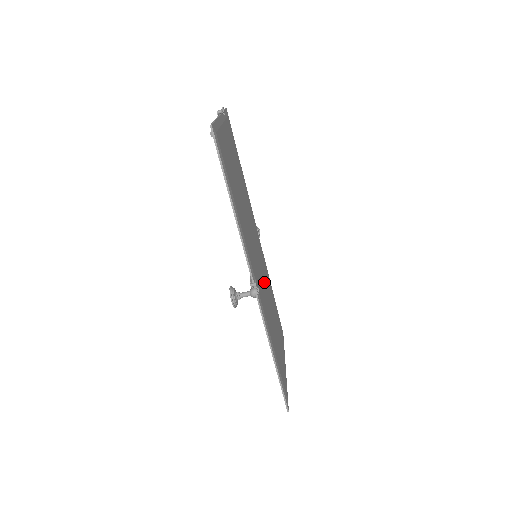
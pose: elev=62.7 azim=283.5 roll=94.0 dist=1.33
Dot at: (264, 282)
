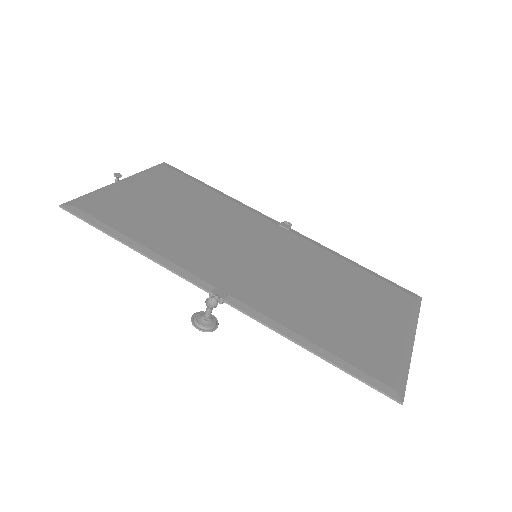
Dot at: (289, 272)
